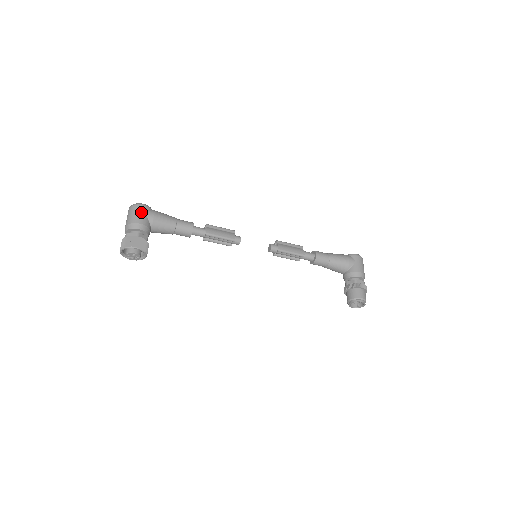
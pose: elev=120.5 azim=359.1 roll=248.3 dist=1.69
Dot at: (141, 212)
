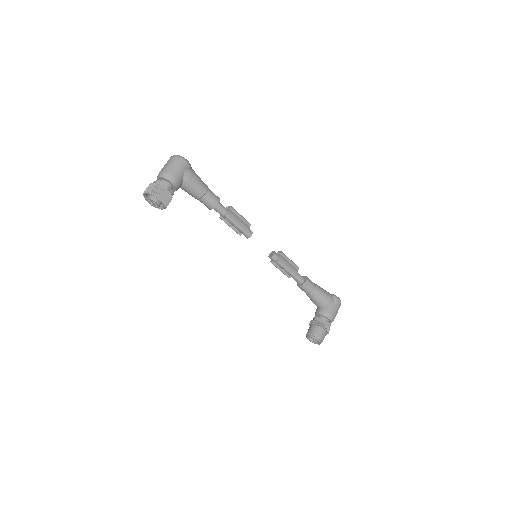
Dot at: (181, 167)
